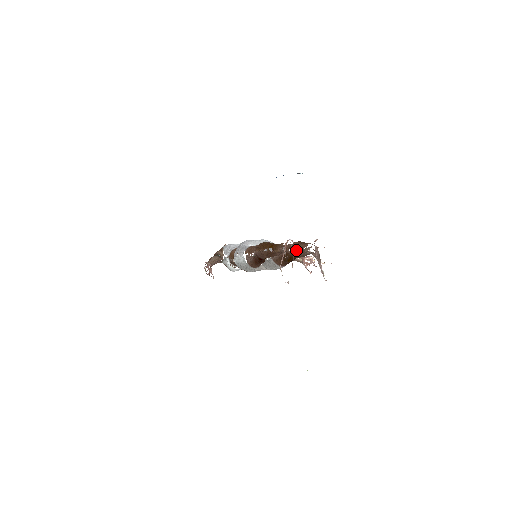
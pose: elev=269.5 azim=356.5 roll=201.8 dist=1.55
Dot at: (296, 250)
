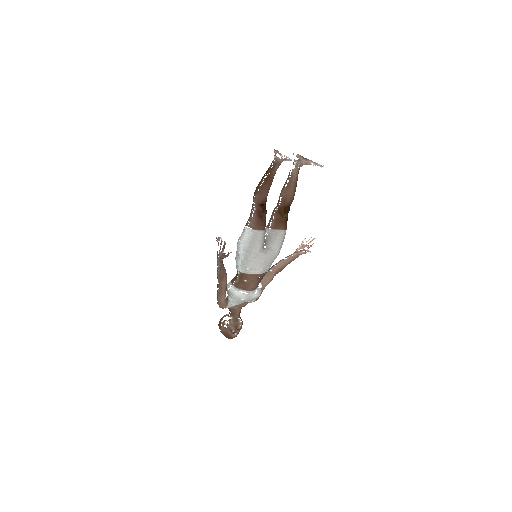
Dot at: (285, 191)
